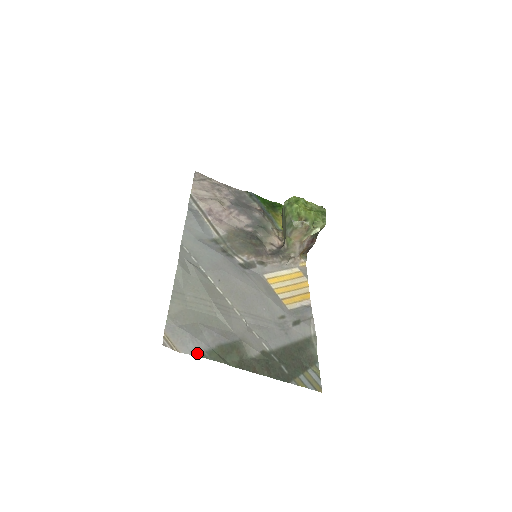
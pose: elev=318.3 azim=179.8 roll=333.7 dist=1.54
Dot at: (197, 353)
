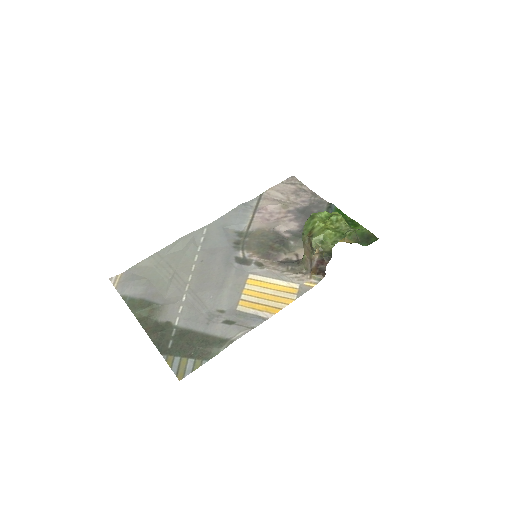
Dot at: (123, 295)
